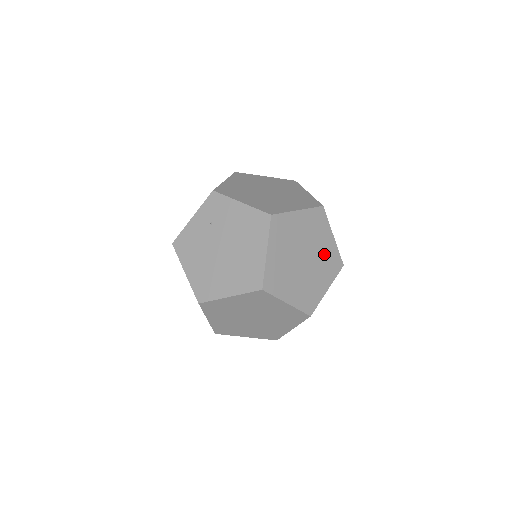
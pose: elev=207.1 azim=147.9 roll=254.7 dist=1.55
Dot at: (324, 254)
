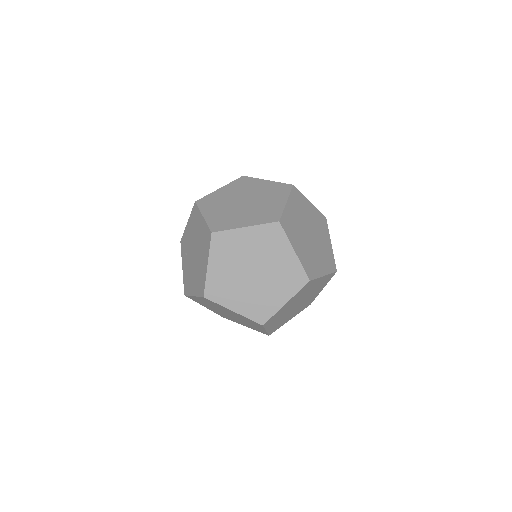
Dot at: (265, 191)
